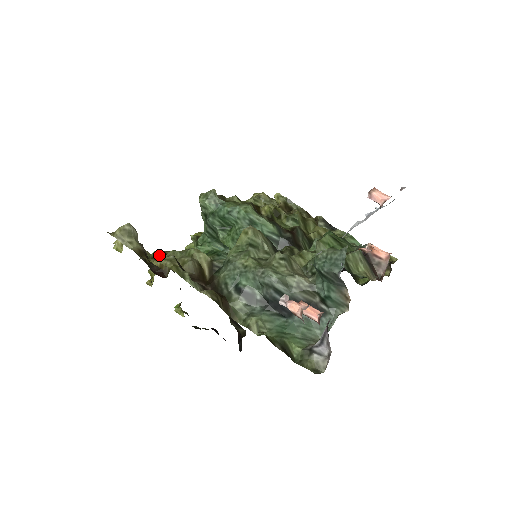
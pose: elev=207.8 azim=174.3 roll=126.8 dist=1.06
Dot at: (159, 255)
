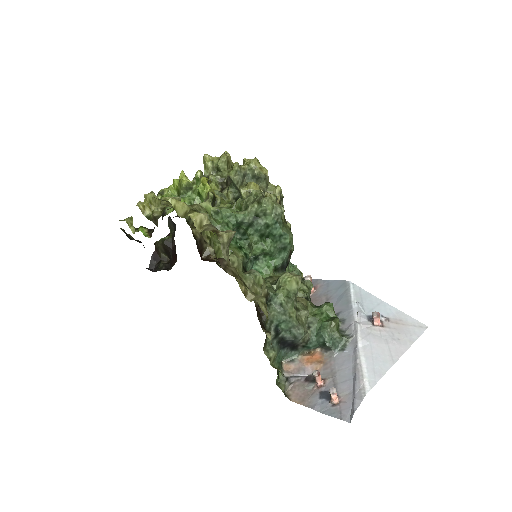
Dot at: occluded
